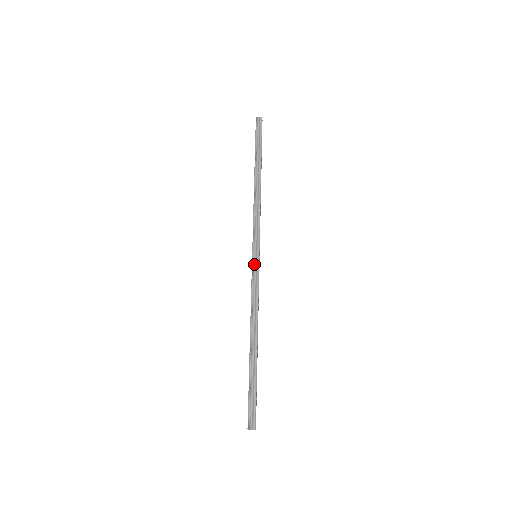
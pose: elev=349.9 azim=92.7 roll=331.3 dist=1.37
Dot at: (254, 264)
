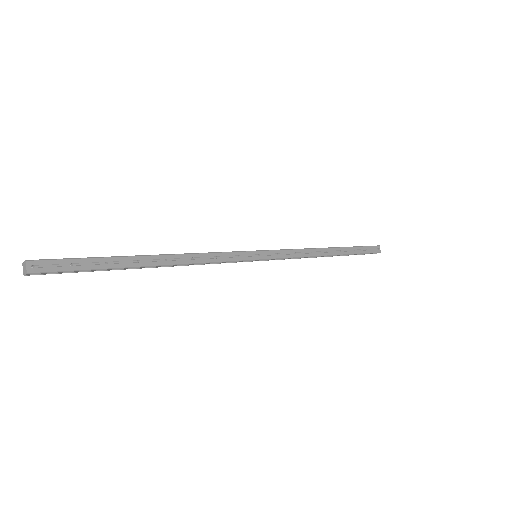
Dot at: (245, 253)
